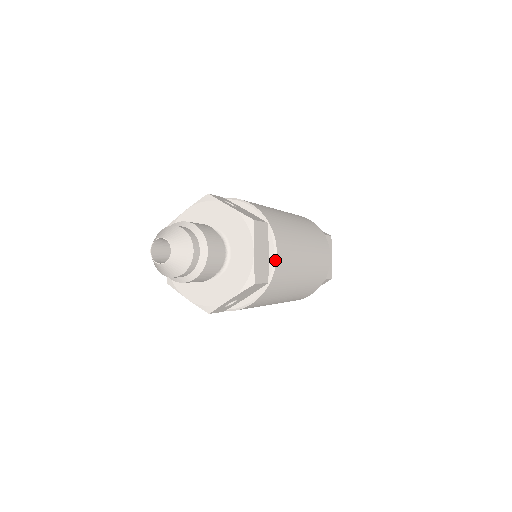
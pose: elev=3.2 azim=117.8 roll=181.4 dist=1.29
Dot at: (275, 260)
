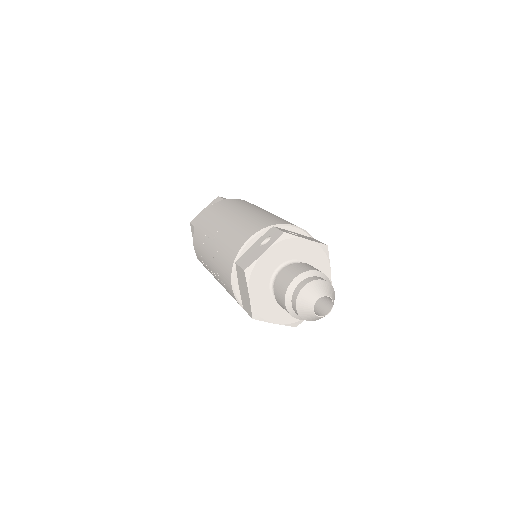
Dot at: occluded
